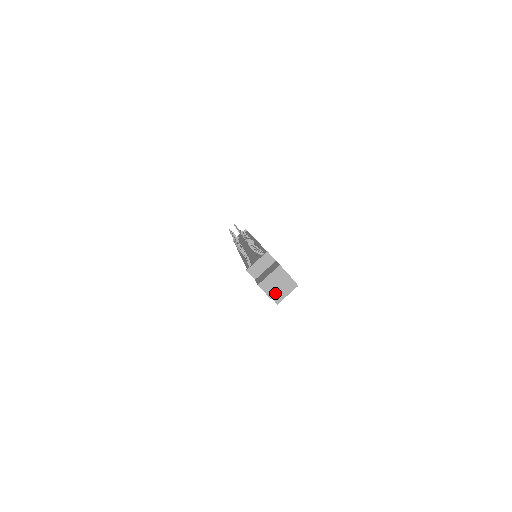
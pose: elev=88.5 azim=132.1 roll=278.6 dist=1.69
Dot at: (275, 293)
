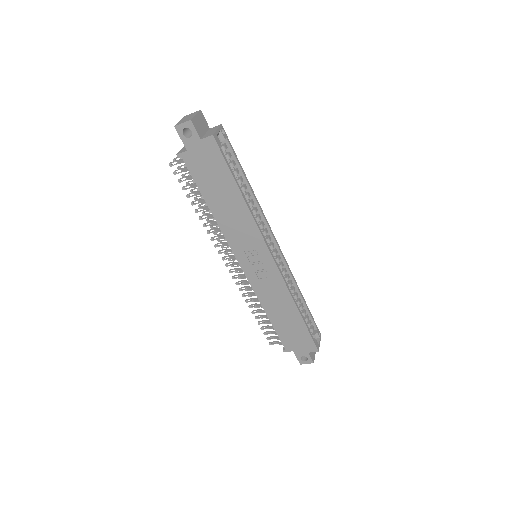
Dot at: (191, 118)
